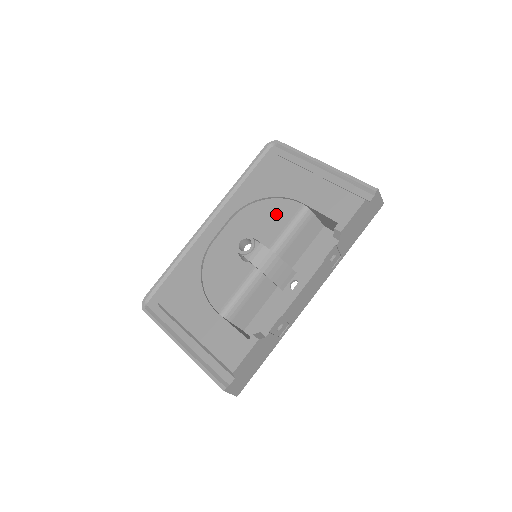
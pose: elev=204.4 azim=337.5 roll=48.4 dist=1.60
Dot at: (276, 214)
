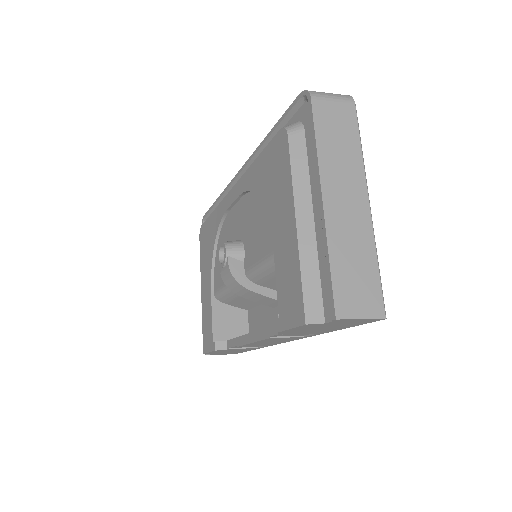
Dot at: (261, 234)
